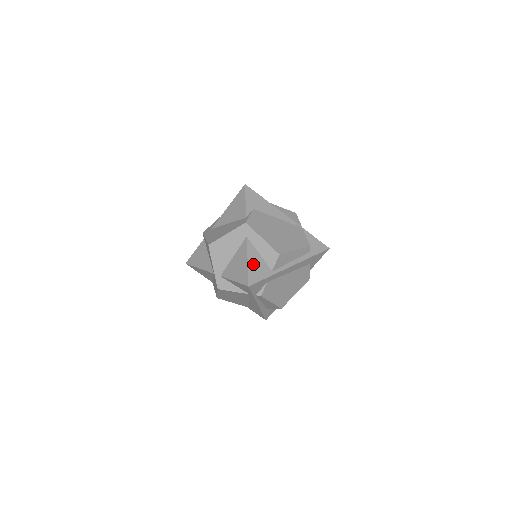
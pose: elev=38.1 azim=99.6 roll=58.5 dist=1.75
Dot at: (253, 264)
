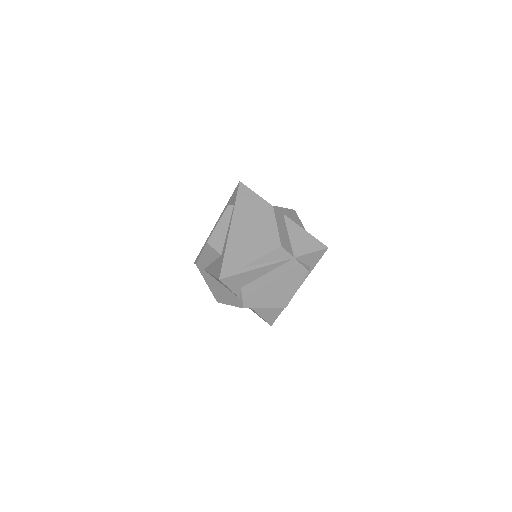
Dot at: (266, 315)
